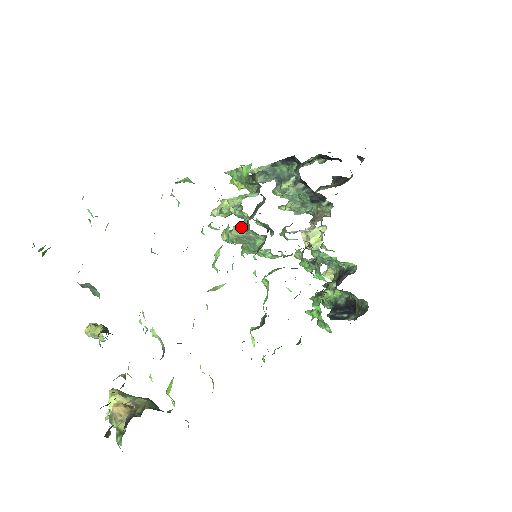
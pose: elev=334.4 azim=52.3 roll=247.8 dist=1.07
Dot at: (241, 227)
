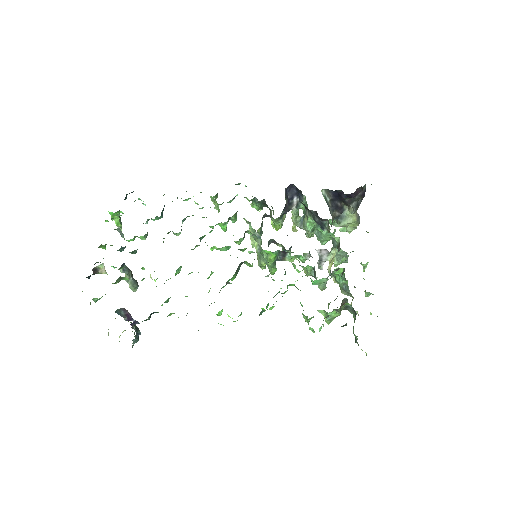
Dot at: occluded
